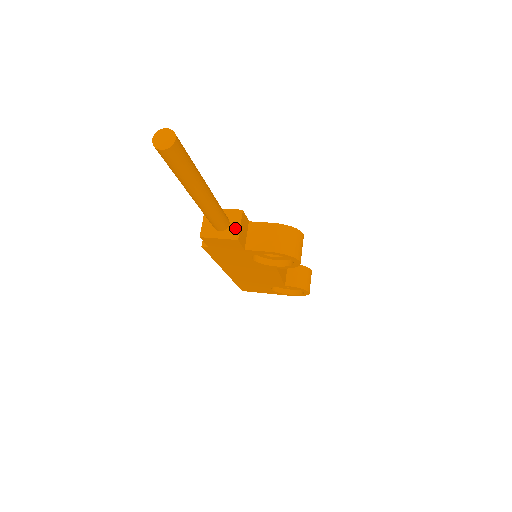
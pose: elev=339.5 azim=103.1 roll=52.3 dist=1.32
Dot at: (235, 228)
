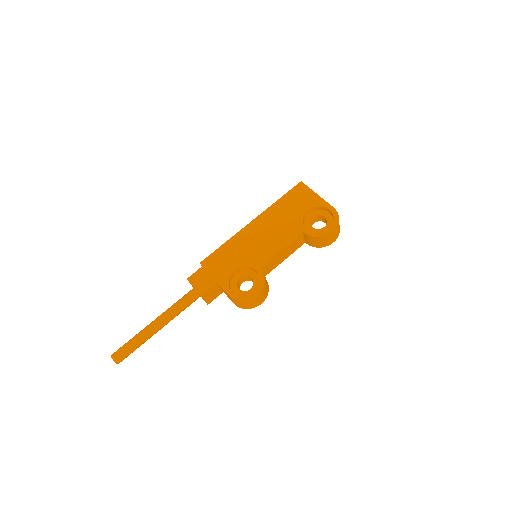
Dot at: occluded
